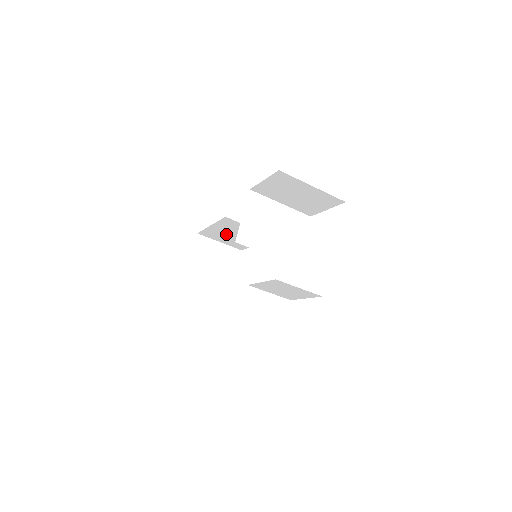
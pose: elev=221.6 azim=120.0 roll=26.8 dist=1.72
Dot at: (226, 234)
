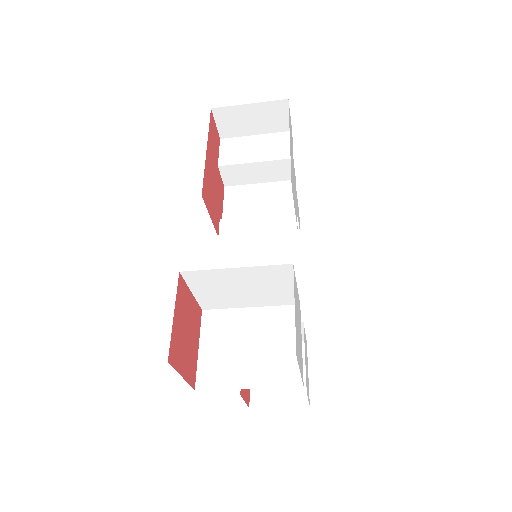
Dot at: occluded
